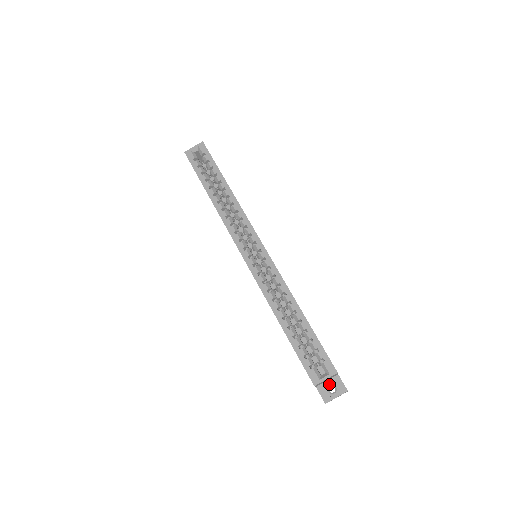
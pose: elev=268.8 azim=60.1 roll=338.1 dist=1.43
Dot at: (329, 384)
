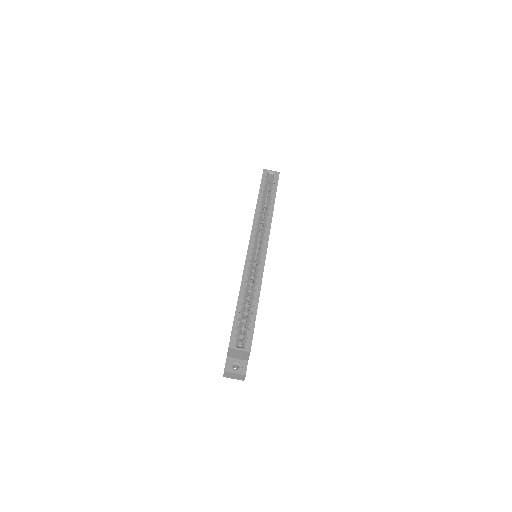
Dot at: (237, 362)
